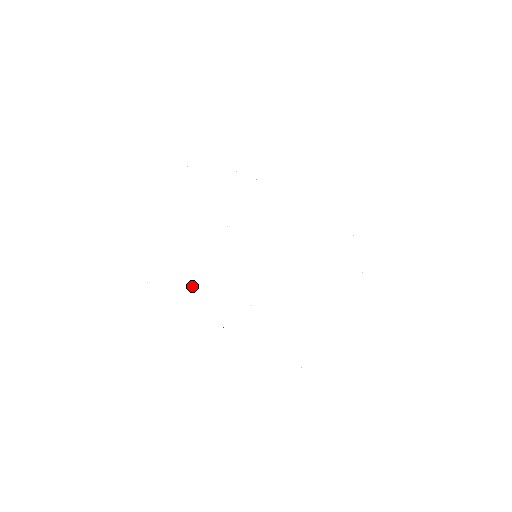
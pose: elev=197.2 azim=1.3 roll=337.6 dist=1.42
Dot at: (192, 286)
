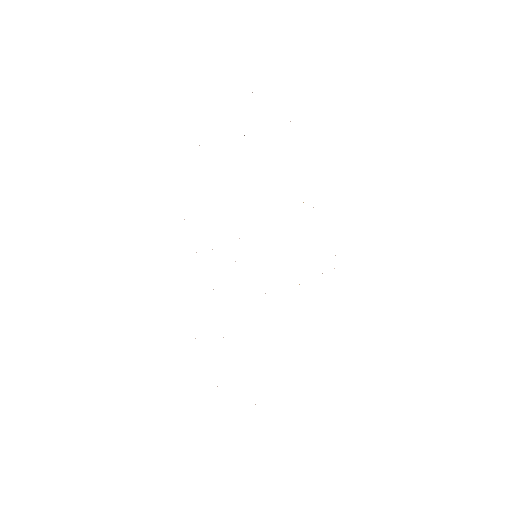
Dot at: occluded
